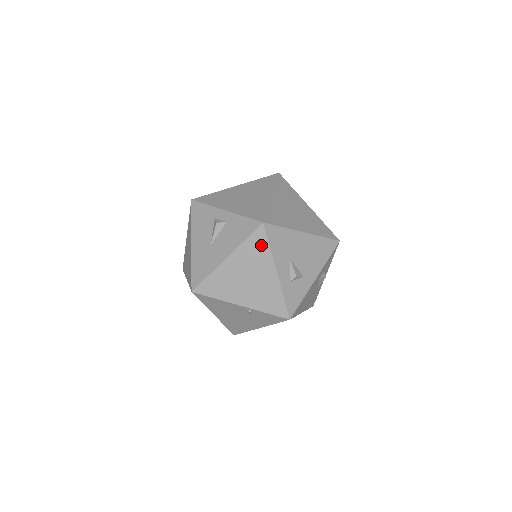
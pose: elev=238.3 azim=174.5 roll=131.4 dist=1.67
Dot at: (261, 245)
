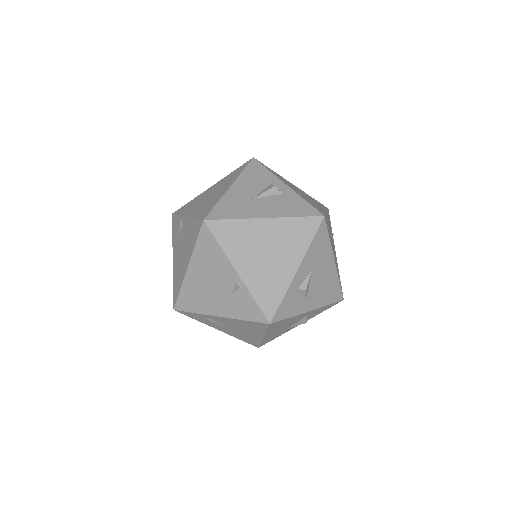
Dot at: (306, 233)
